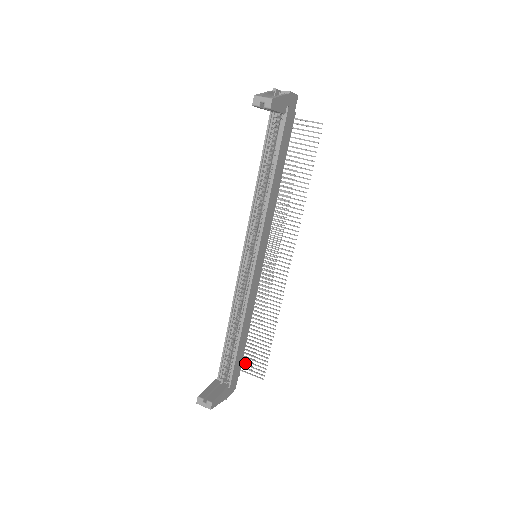
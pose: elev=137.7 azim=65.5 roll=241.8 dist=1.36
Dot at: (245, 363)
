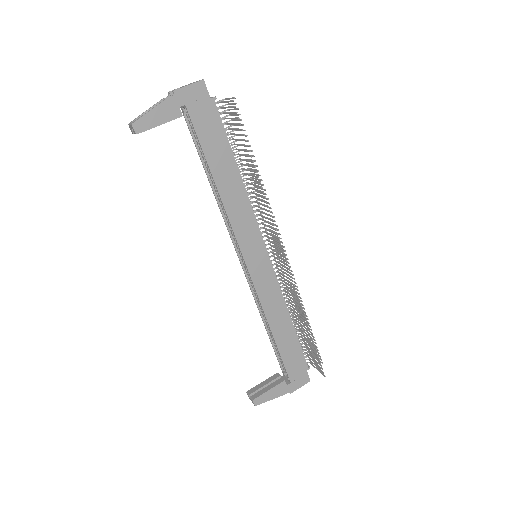
Dot at: occluded
